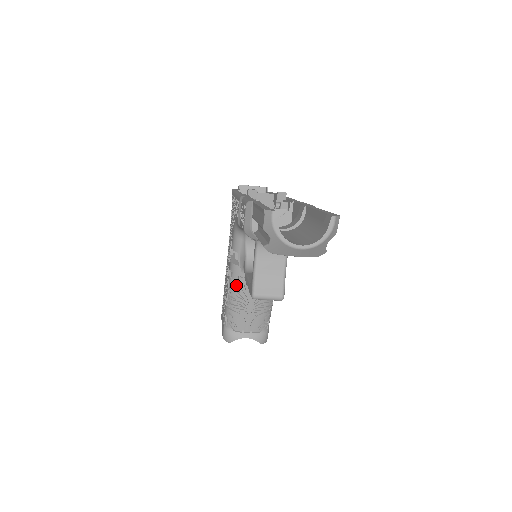
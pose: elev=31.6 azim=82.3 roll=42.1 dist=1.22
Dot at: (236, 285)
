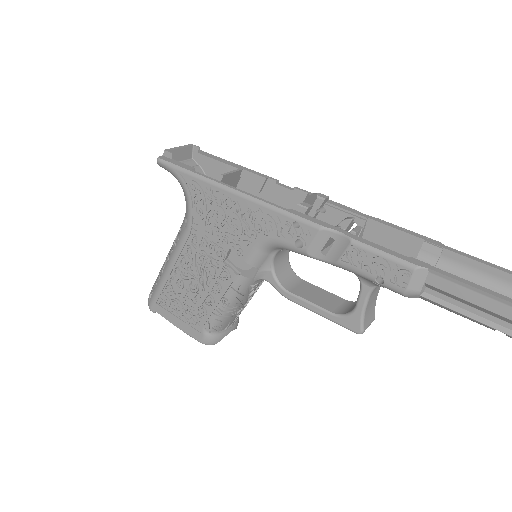
Dot at: (241, 295)
